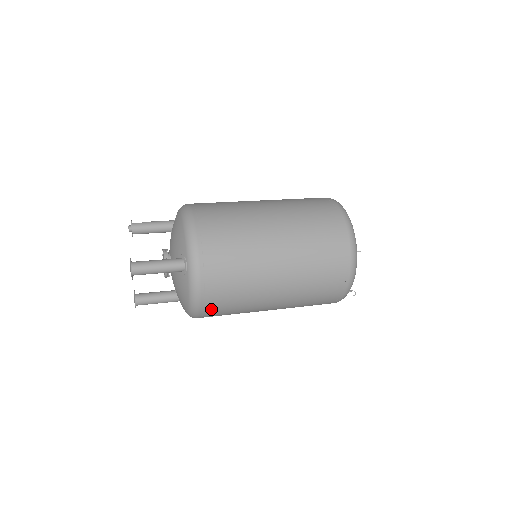
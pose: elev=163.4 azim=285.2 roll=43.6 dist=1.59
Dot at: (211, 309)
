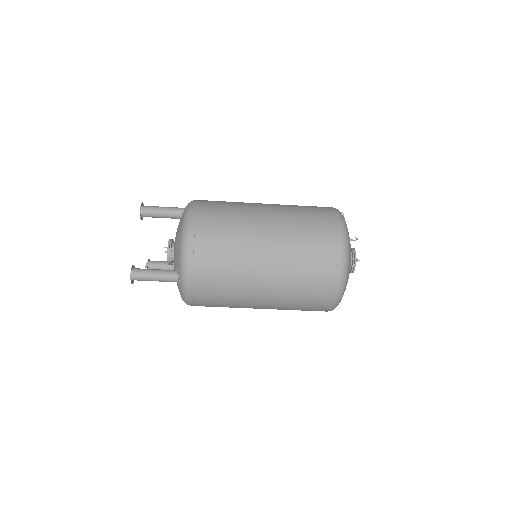
Dot at: (203, 221)
